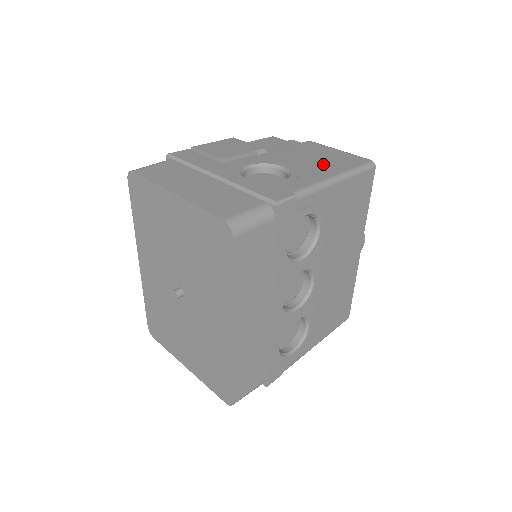
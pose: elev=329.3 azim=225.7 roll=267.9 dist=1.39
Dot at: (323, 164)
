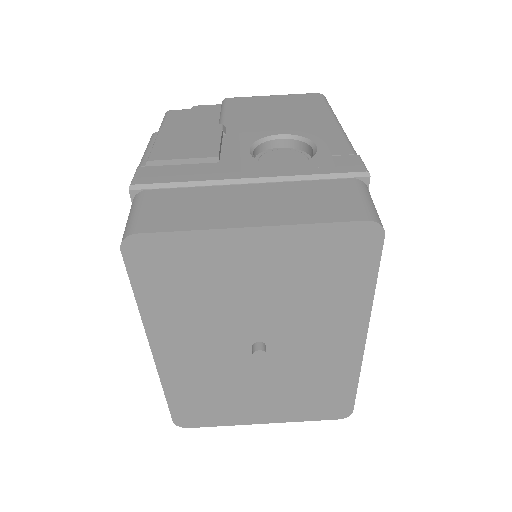
Dot at: (299, 115)
